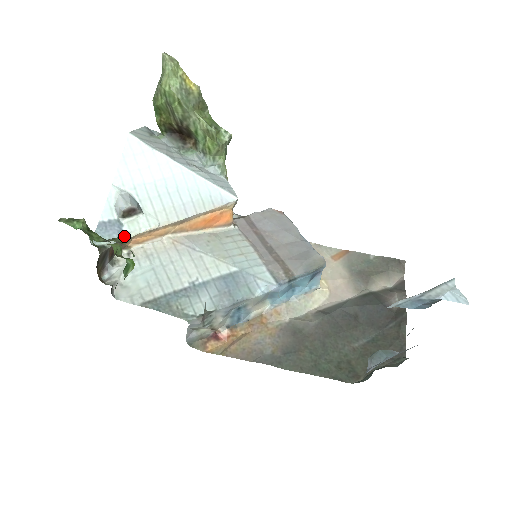
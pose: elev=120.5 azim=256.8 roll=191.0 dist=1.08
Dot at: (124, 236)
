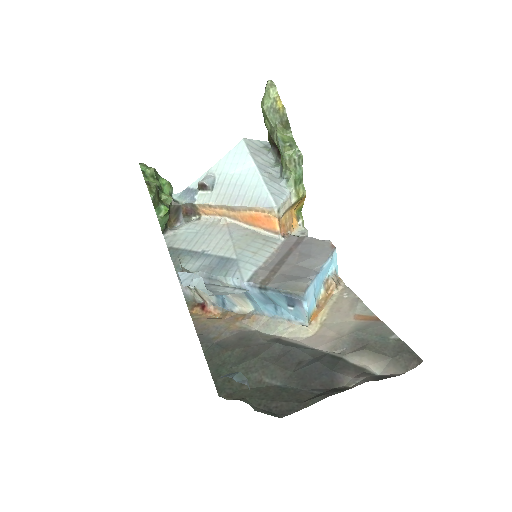
Dot at: (192, 201)
